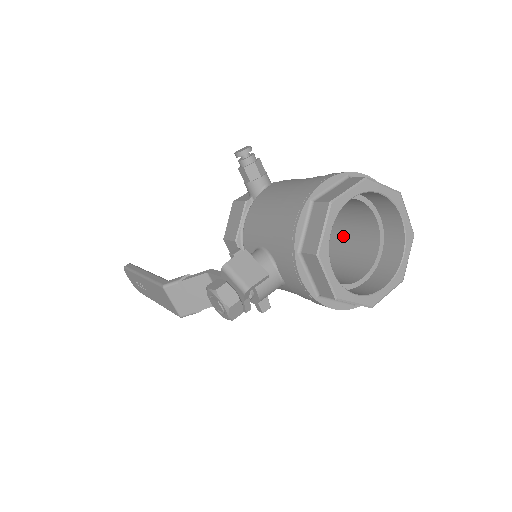
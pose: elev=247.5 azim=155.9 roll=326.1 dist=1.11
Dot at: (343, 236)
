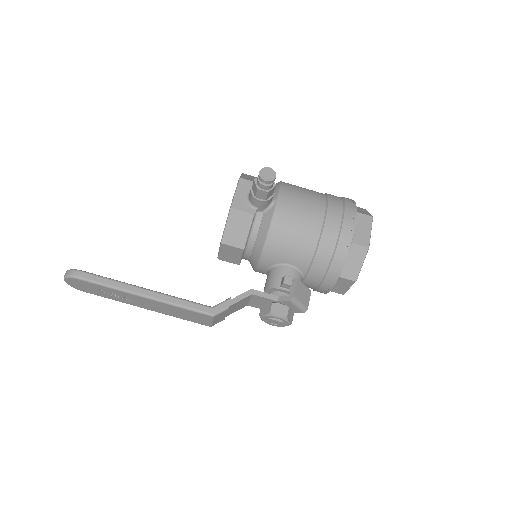
Dot at: occluded
